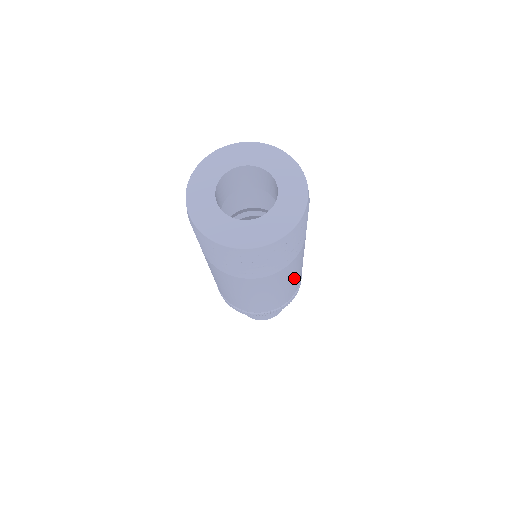
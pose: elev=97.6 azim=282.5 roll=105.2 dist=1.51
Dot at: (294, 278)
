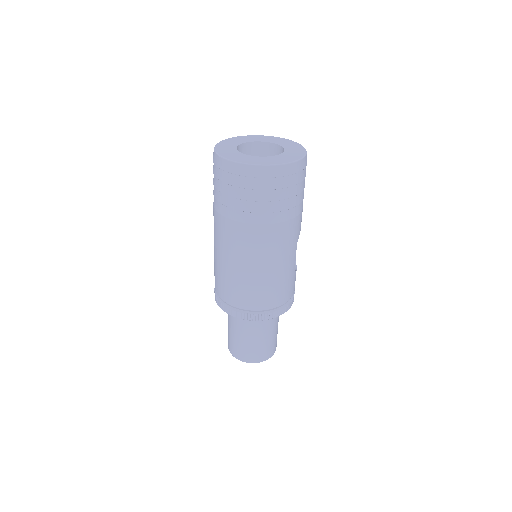
Dot at: (284, 265)
